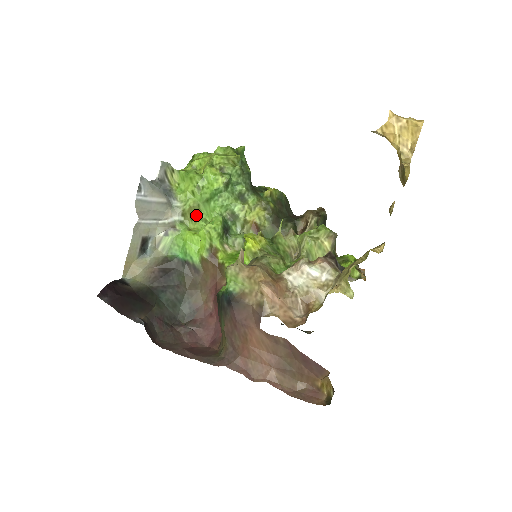
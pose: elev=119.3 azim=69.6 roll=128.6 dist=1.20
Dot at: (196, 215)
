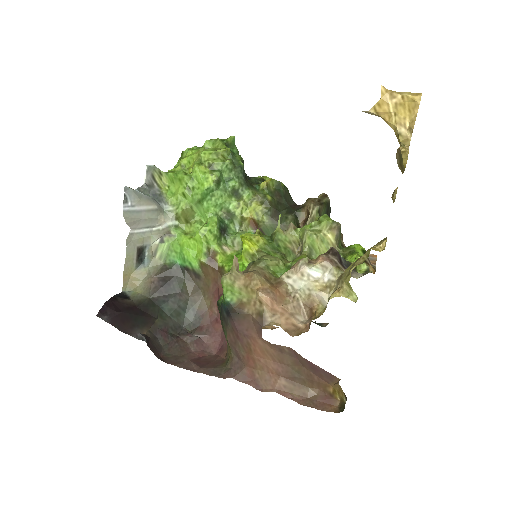
Dot at: (190, 217)
